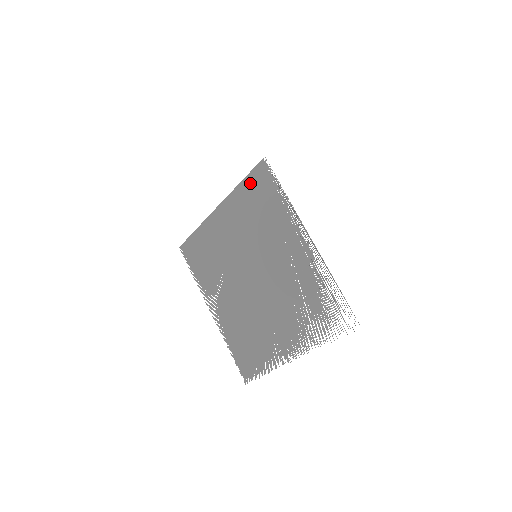
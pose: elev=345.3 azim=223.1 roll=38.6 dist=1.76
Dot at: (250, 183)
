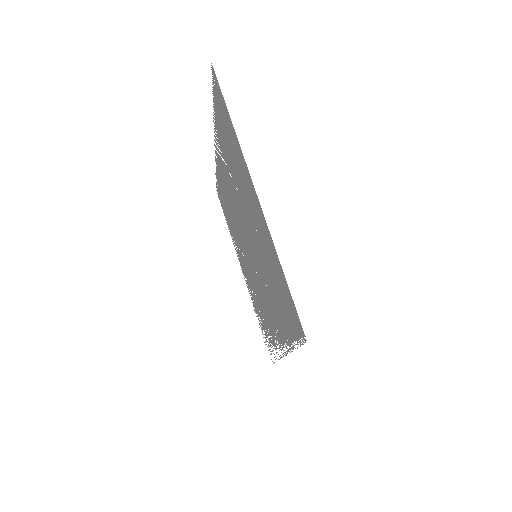
Dot at: (285, 289)
